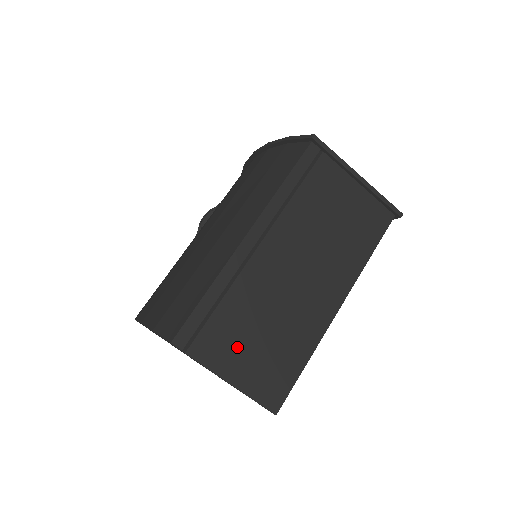
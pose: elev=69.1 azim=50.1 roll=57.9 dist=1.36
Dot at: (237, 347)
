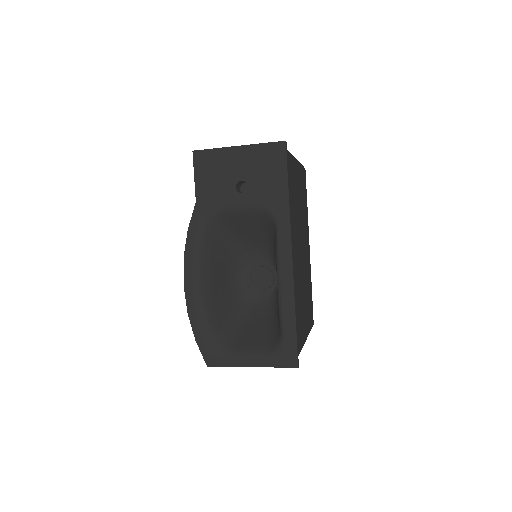
Dot at: occluded
